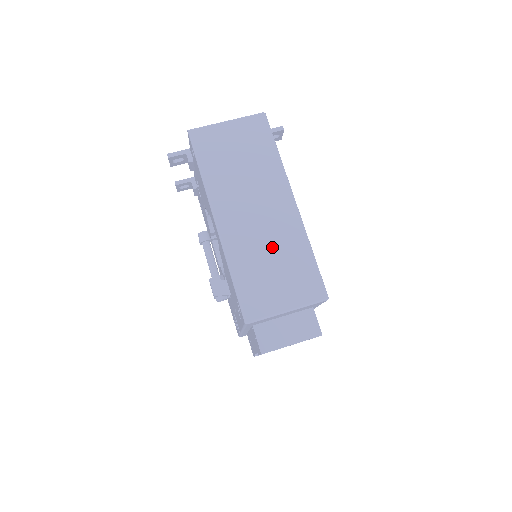
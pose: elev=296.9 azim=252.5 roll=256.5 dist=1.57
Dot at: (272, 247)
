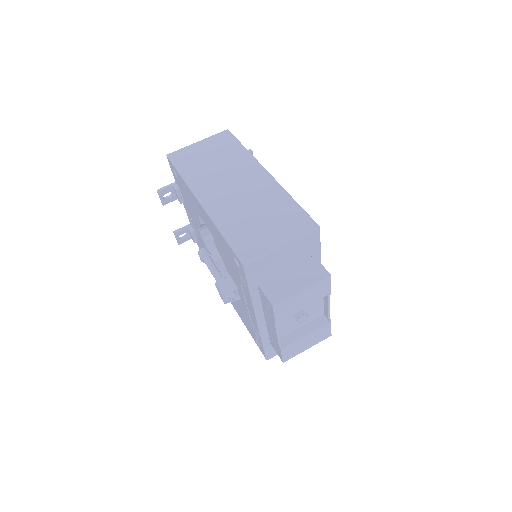
Dot at: (255, 205)
